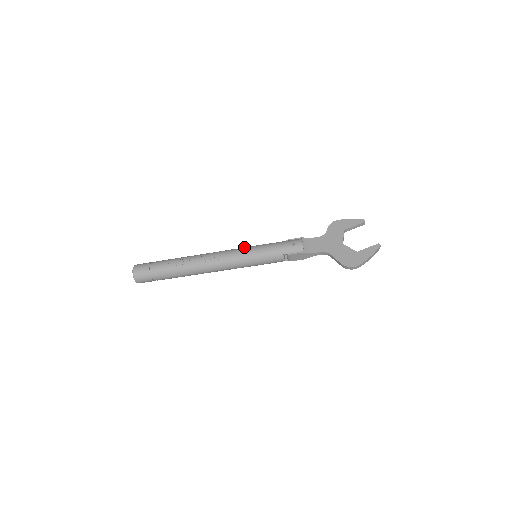
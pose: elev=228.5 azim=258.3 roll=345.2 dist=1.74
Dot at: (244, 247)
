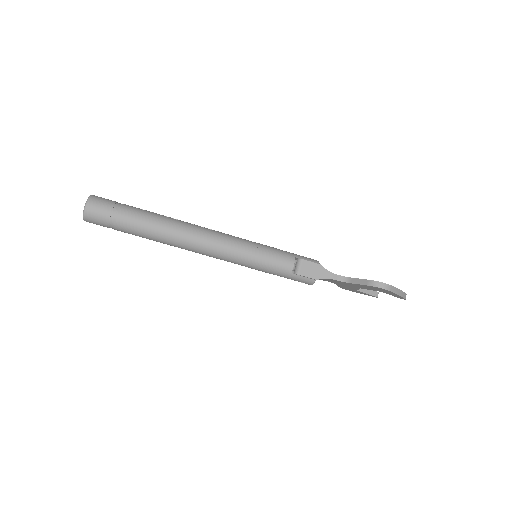
Dot at: occluded
